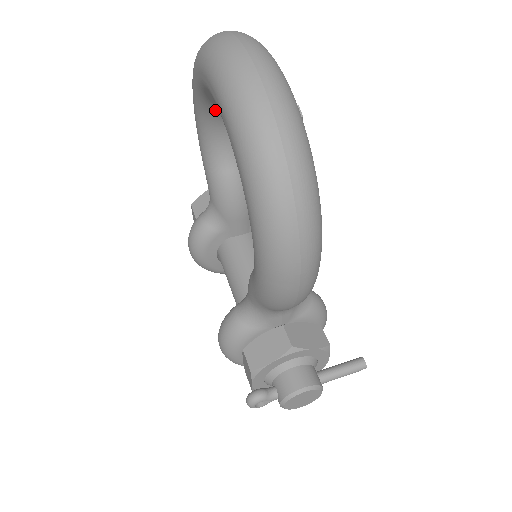
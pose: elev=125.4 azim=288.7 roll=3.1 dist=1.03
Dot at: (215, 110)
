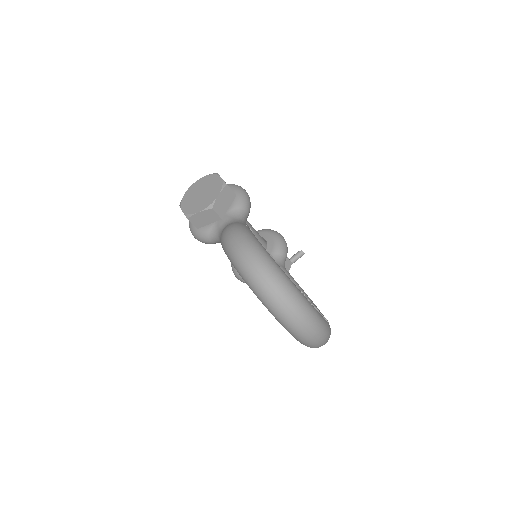
Dot at: occluded
